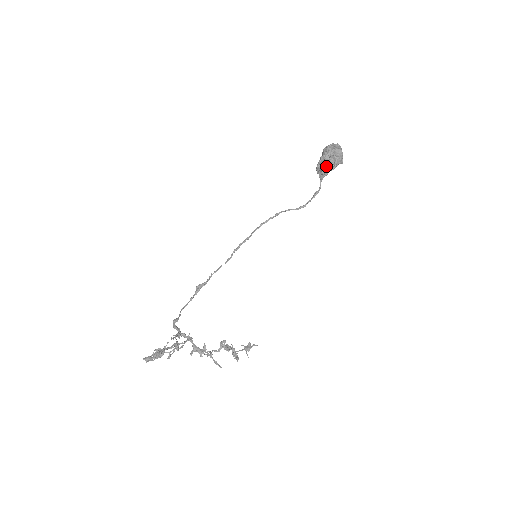
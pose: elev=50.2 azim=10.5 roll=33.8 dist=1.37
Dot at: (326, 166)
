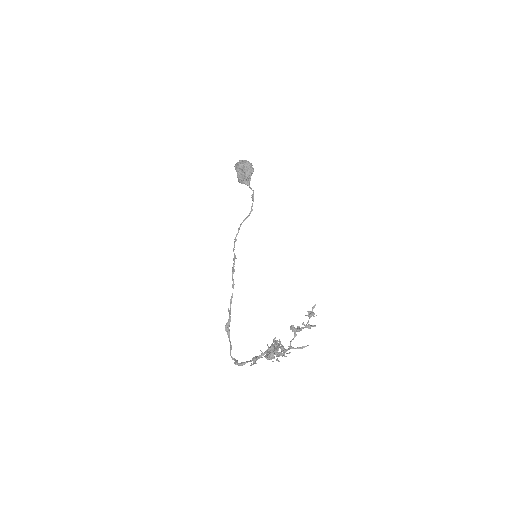
Dot at: (248, 172)
